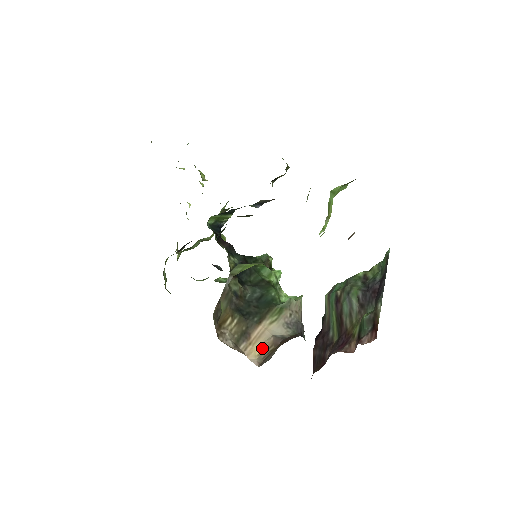
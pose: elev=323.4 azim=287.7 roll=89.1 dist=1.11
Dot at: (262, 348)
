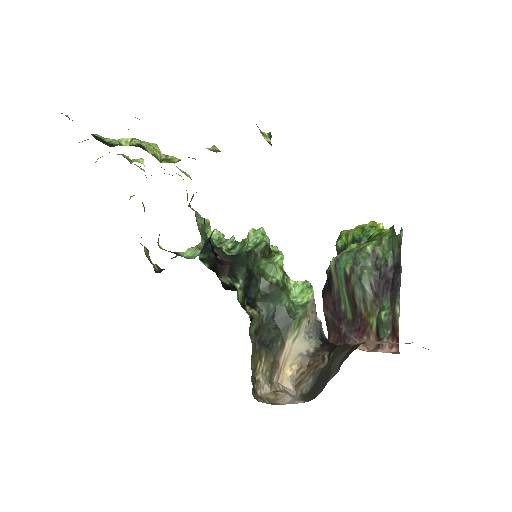
Dot at: (292, 369)
